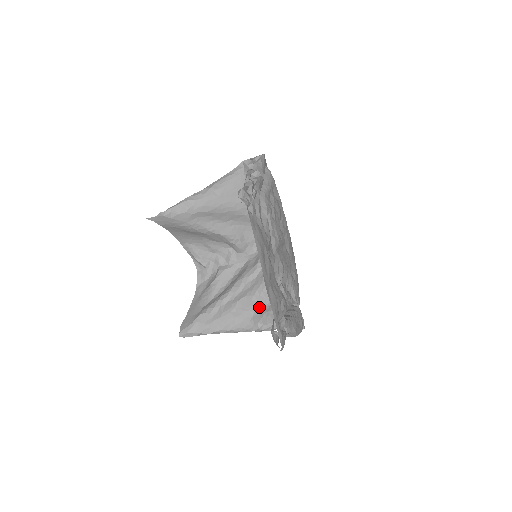
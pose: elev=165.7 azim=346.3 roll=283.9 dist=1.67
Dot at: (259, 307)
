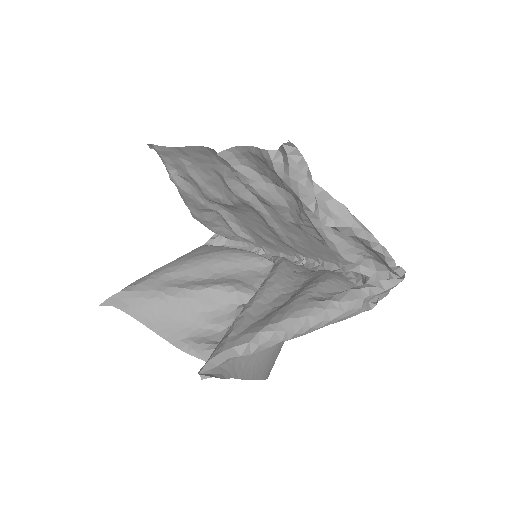
Dot at: (308, 288)
